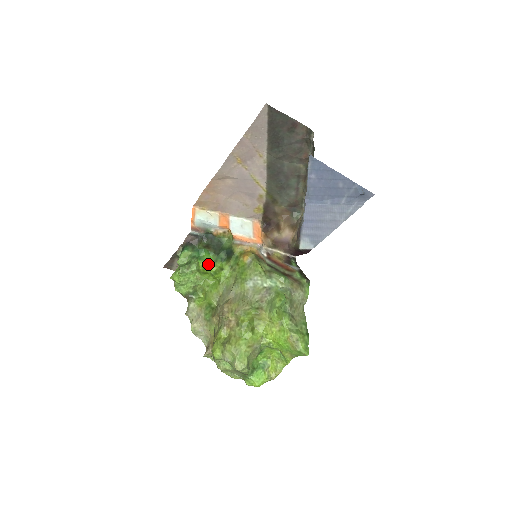
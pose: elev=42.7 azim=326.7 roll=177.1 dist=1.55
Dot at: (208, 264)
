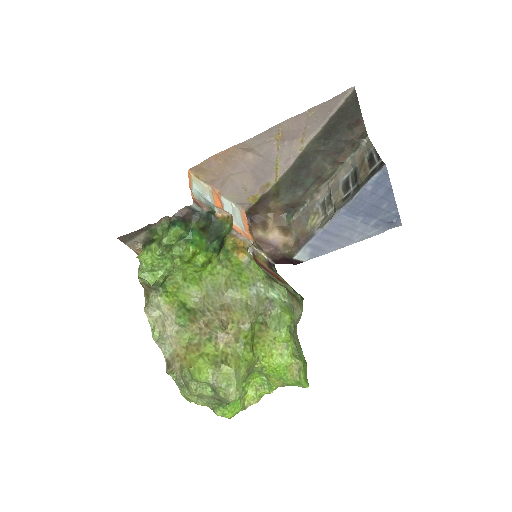
Dot at: (198, 252)
